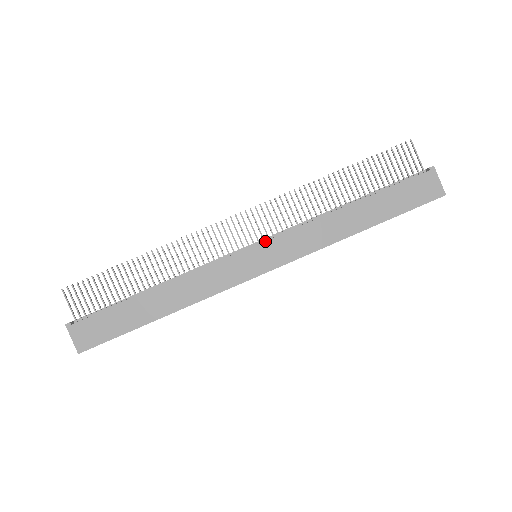
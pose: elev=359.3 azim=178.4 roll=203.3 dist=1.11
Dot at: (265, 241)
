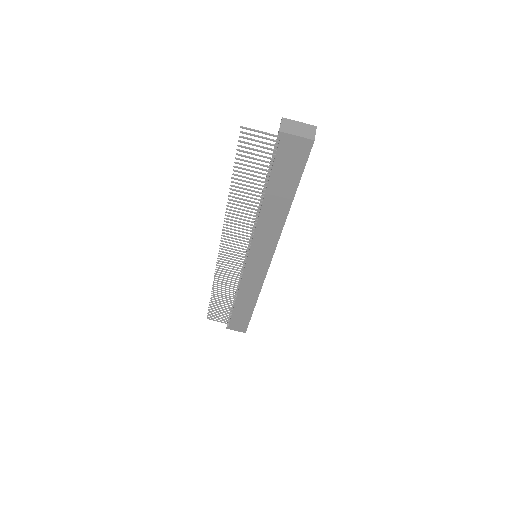
Dot at: (248, 253)
